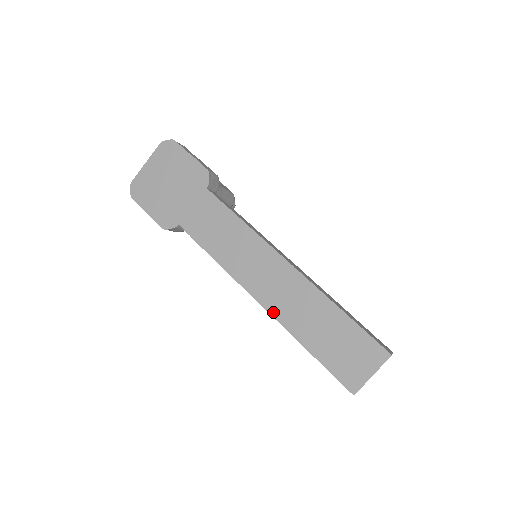
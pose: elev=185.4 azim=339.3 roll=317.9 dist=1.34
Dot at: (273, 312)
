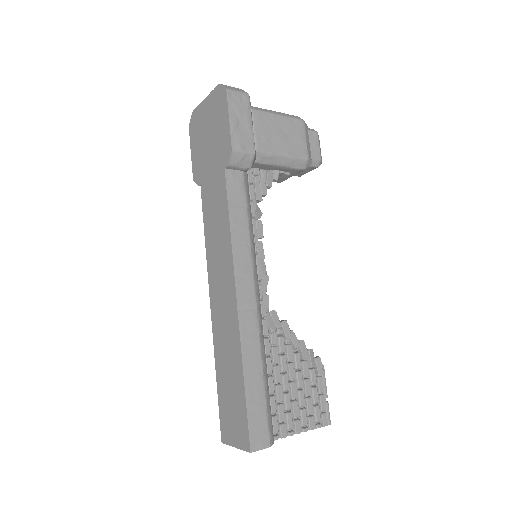
Dot at: (214, 327)
